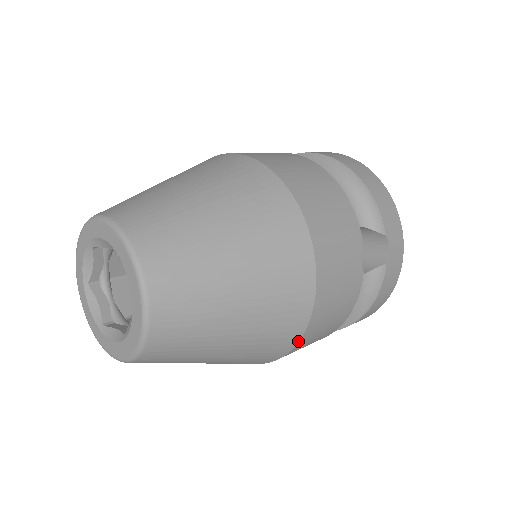
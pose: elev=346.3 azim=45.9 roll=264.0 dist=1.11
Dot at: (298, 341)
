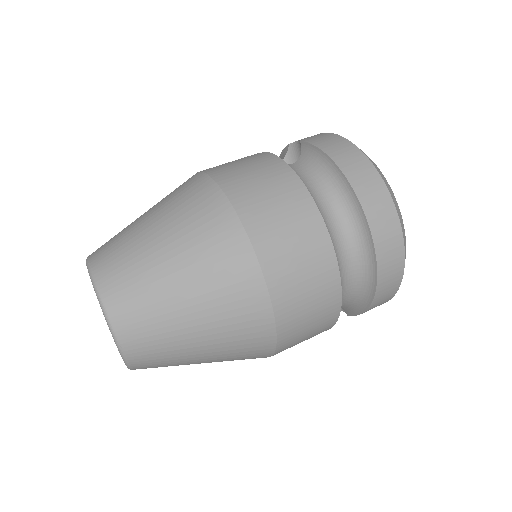
Dot at: occluded
